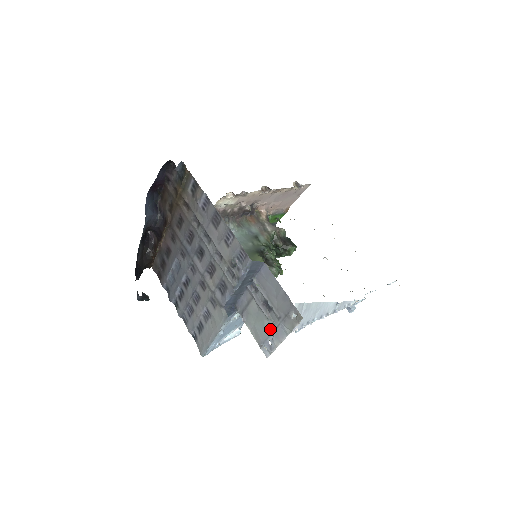
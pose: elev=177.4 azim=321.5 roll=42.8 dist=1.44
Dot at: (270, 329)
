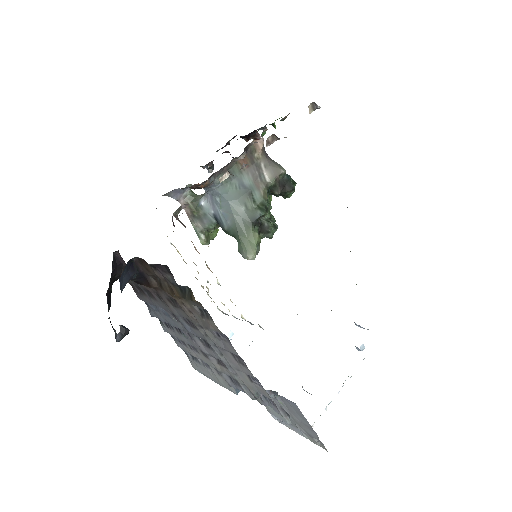
Dot at: (285, 420)
